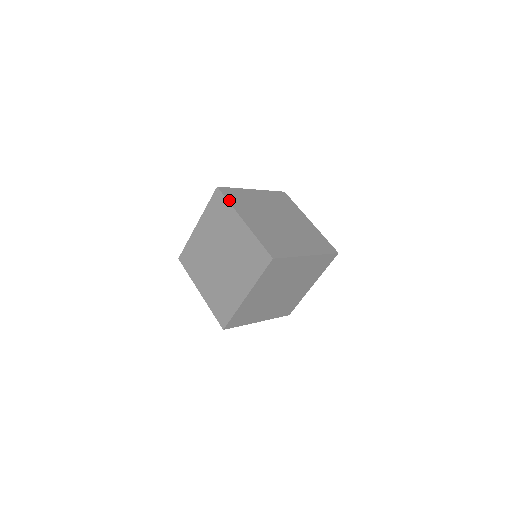
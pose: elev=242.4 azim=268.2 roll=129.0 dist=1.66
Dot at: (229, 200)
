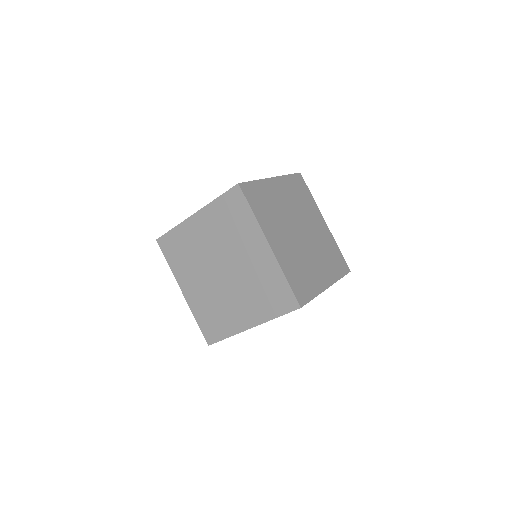
Dot at: (253, 208)
